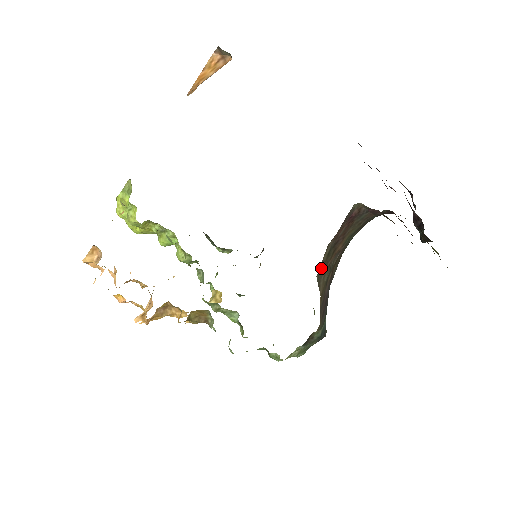
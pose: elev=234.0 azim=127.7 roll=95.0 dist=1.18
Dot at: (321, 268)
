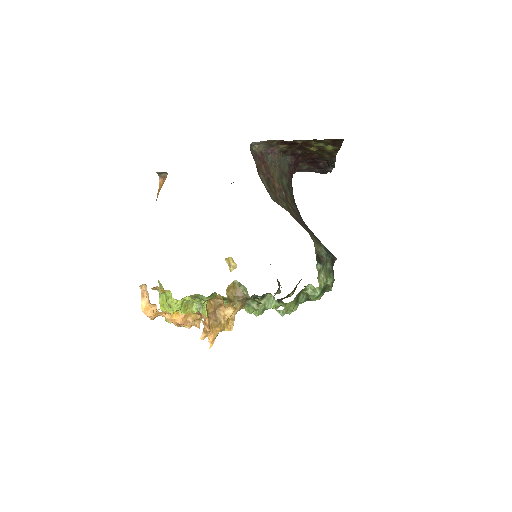
Dot at: (272, 196)
